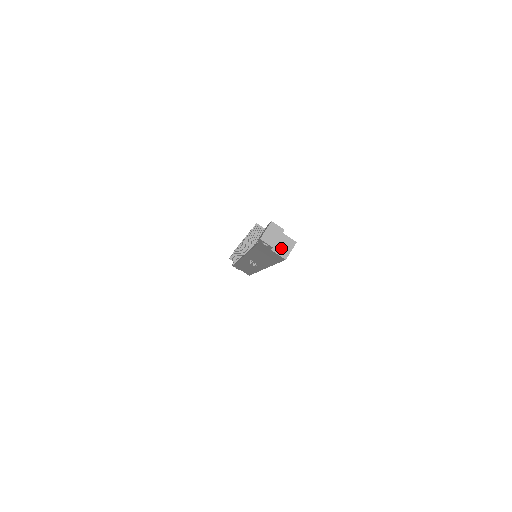
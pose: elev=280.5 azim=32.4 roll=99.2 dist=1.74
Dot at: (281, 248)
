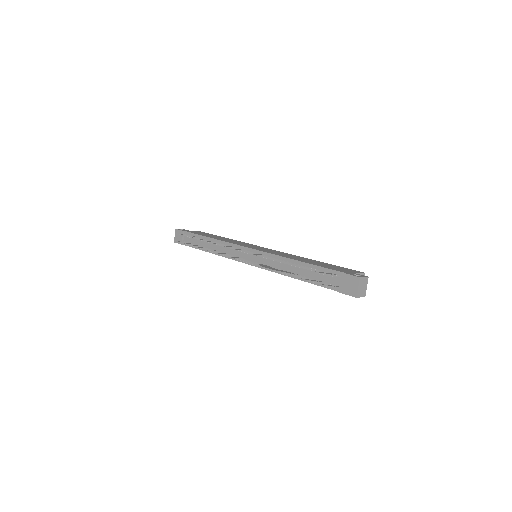
Dot at: occluded
